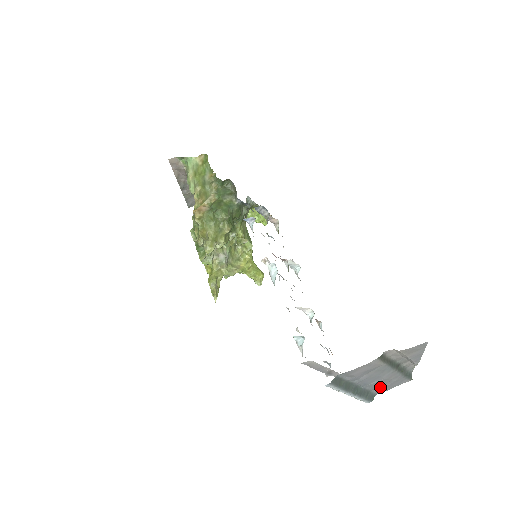
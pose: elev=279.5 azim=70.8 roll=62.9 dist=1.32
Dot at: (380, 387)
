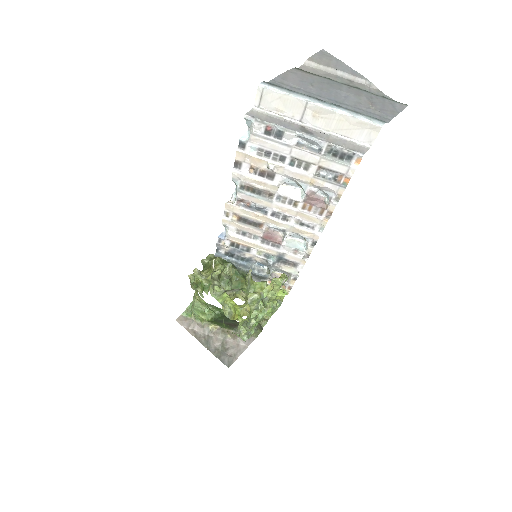
Dot at: (370, 109)
